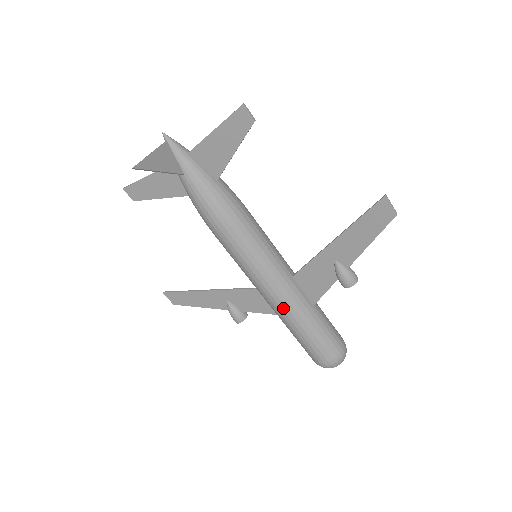
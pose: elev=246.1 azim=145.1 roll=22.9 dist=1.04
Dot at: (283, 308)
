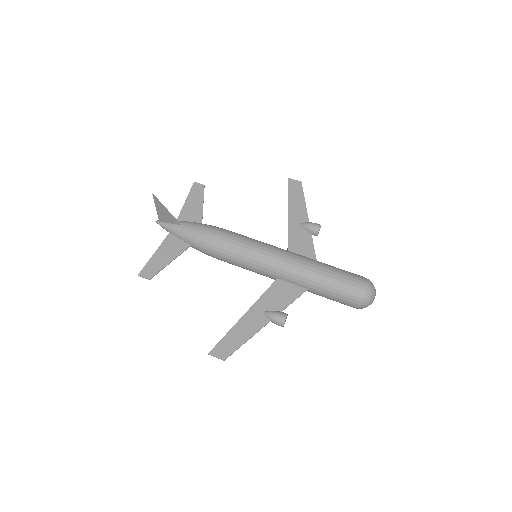
Dot at: (299, 262)
